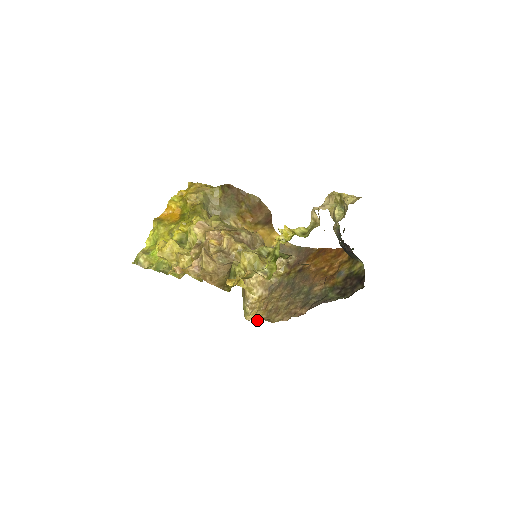
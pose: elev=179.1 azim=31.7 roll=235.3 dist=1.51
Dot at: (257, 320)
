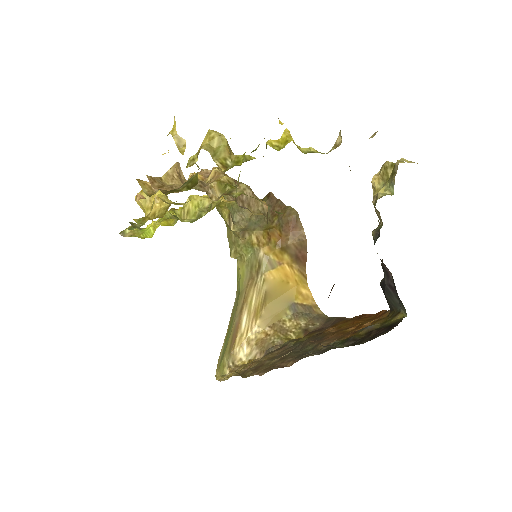
Dot at: occluded
